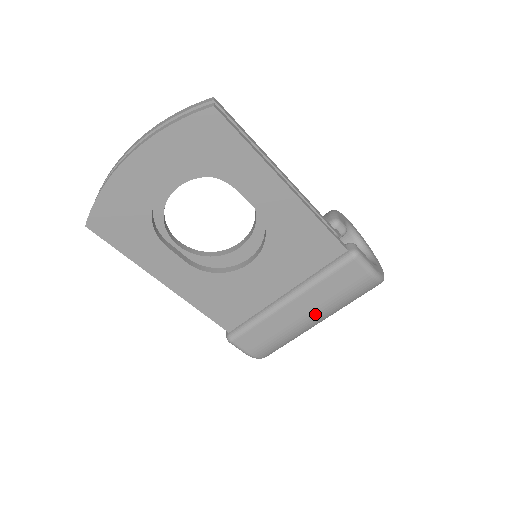
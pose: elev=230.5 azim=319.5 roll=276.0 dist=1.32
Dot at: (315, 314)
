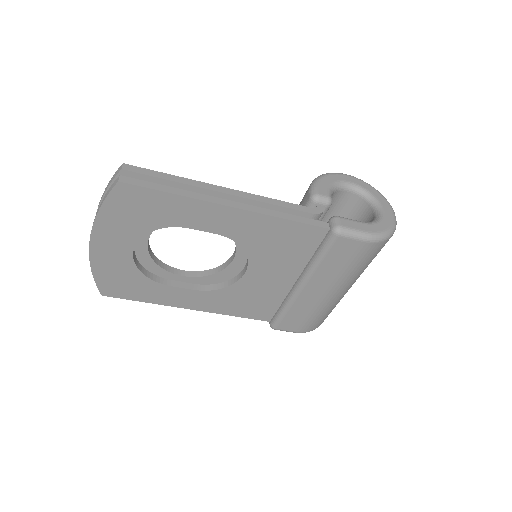
Dot at: (335, 288)
